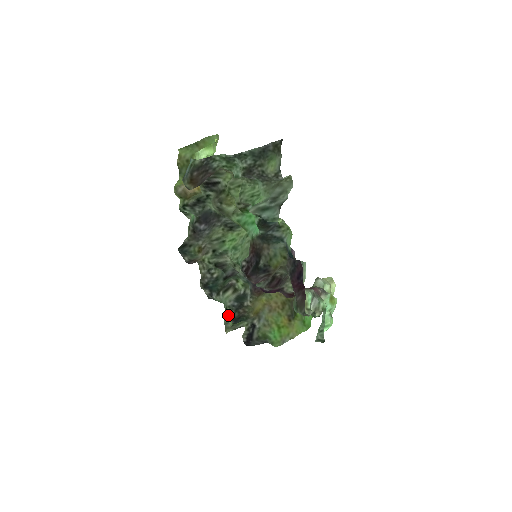
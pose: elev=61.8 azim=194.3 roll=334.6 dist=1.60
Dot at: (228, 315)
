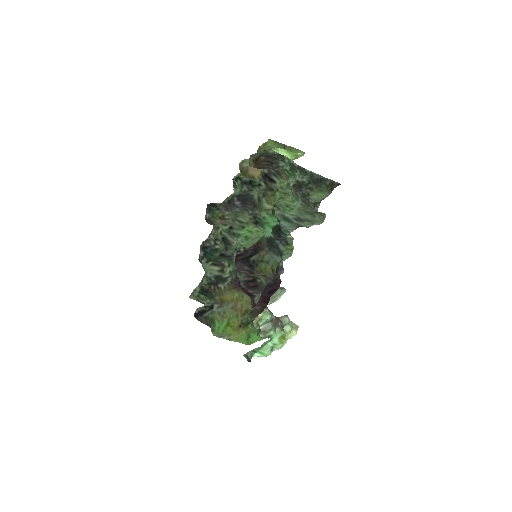
Dot at: (201, 282)
